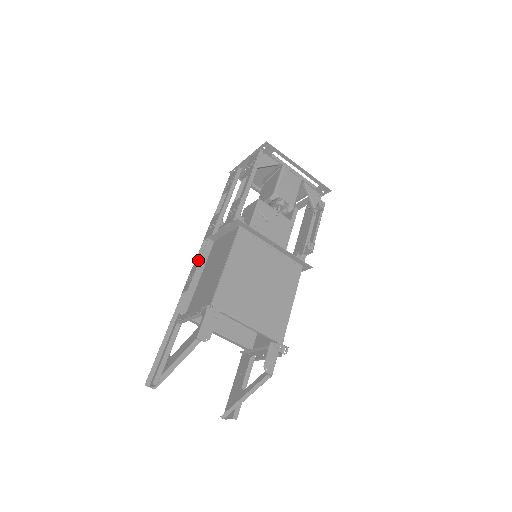
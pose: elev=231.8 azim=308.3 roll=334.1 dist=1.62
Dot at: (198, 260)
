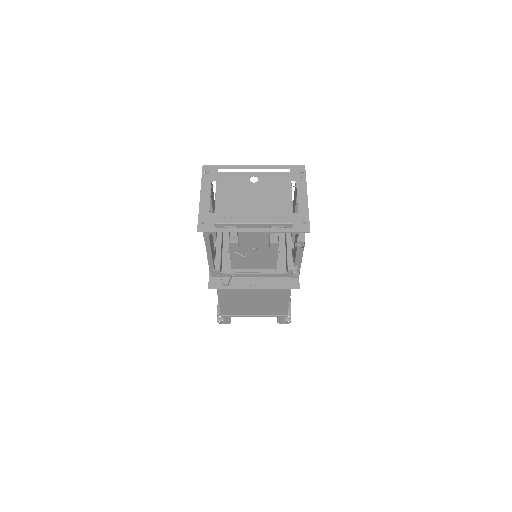
Dot at: occluded
